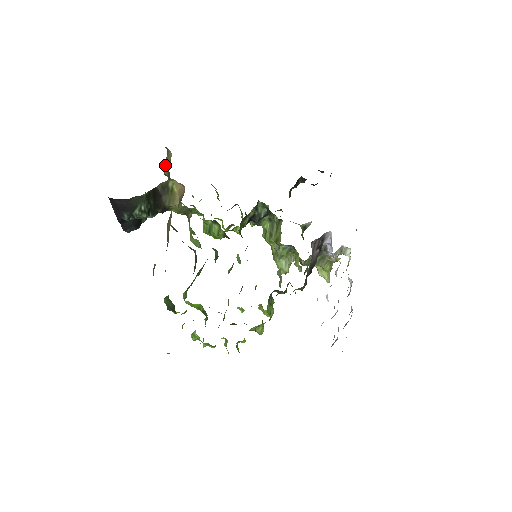
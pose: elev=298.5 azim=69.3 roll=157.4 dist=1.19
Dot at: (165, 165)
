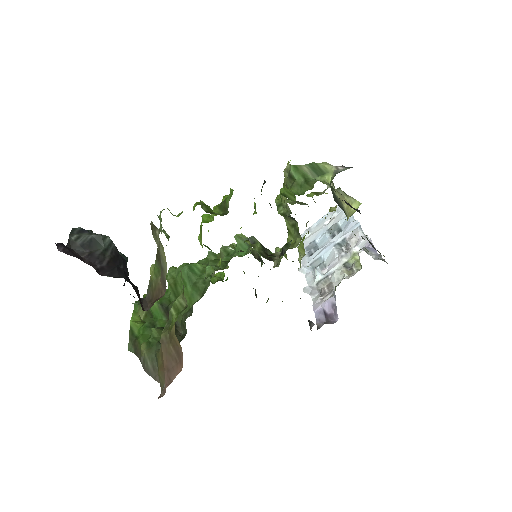
Dot at: (154, 228)
